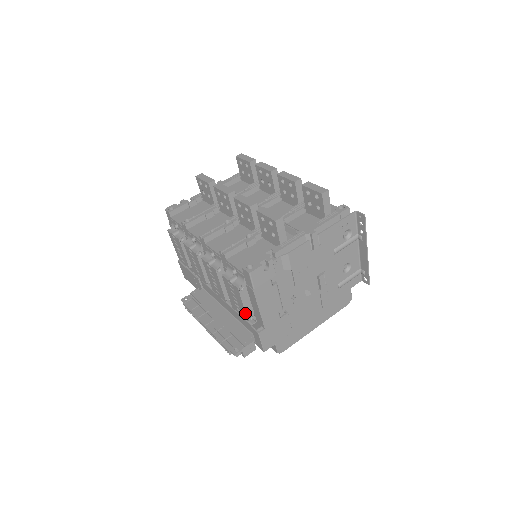
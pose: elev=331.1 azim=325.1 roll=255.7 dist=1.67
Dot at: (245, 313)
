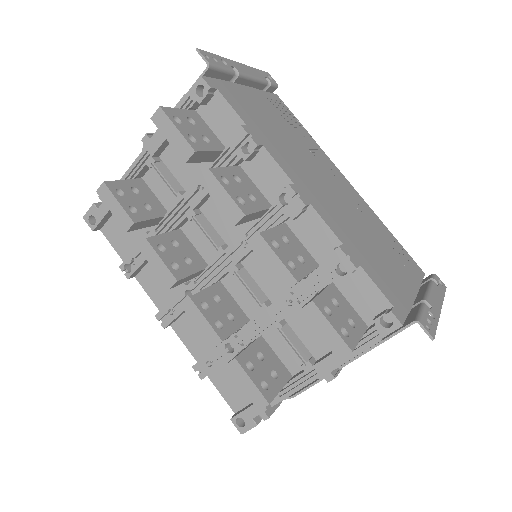
Dot at: occluded
